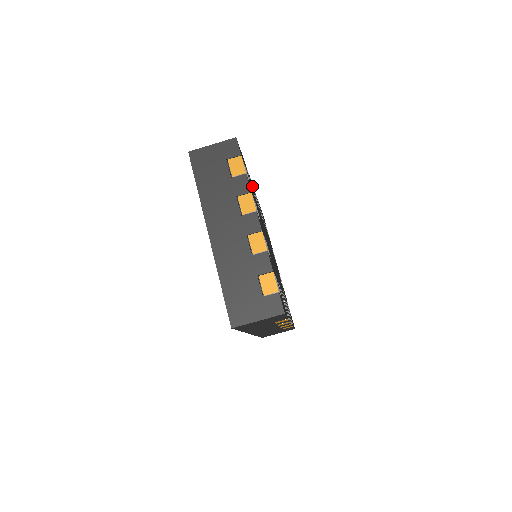
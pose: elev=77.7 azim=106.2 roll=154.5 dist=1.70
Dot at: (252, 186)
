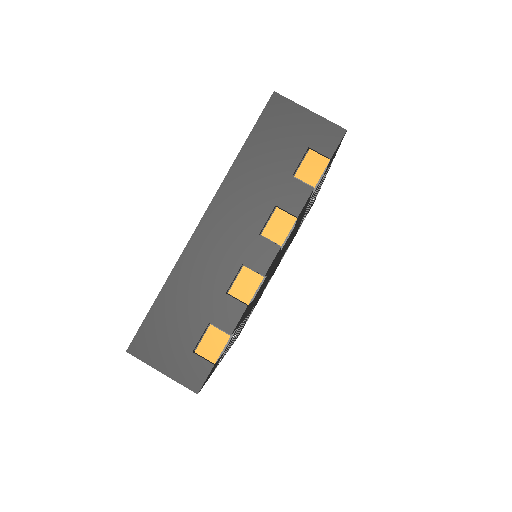
Dot at: occluded
